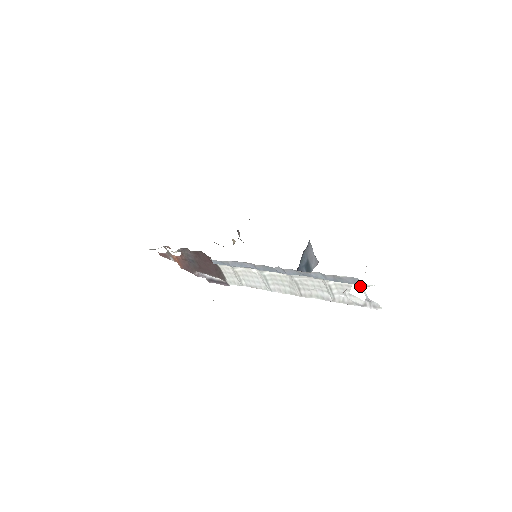
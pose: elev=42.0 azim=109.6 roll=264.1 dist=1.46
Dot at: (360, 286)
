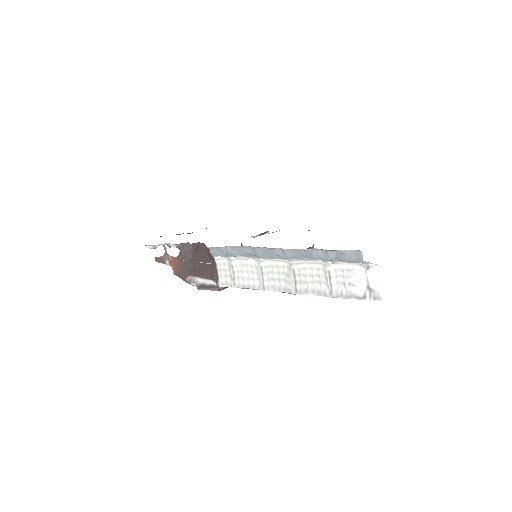
Dot at: (362, 268)
